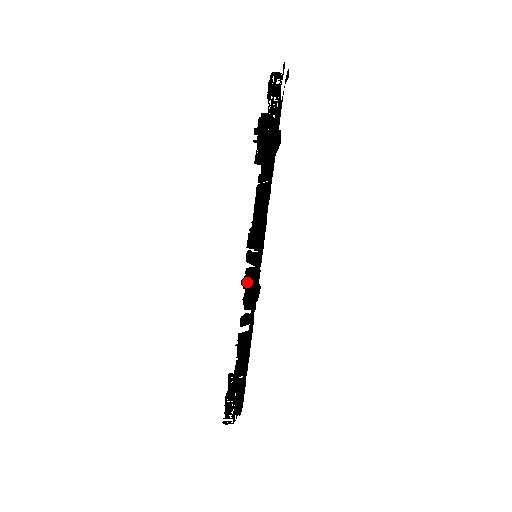
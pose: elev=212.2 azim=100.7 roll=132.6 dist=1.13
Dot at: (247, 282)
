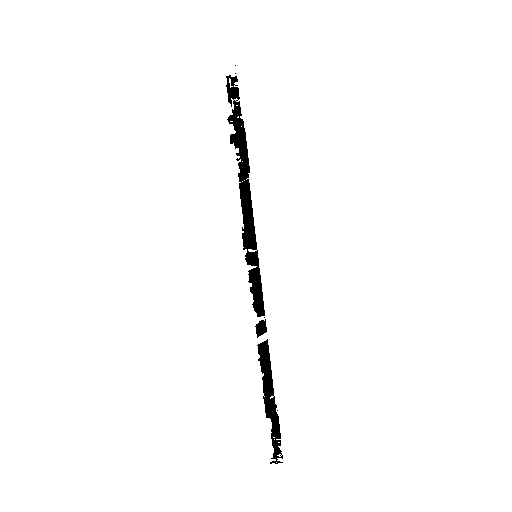
Dot at: (253, 286)
